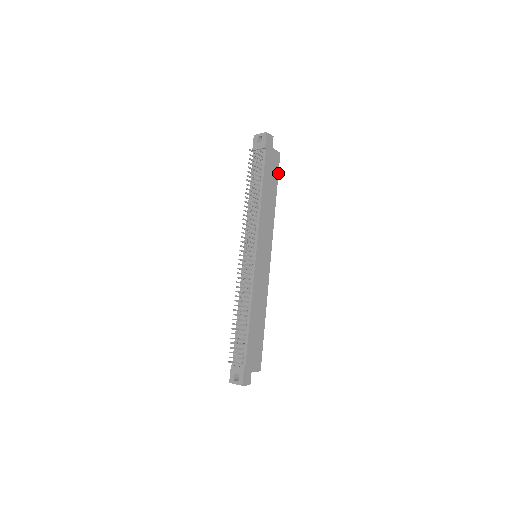
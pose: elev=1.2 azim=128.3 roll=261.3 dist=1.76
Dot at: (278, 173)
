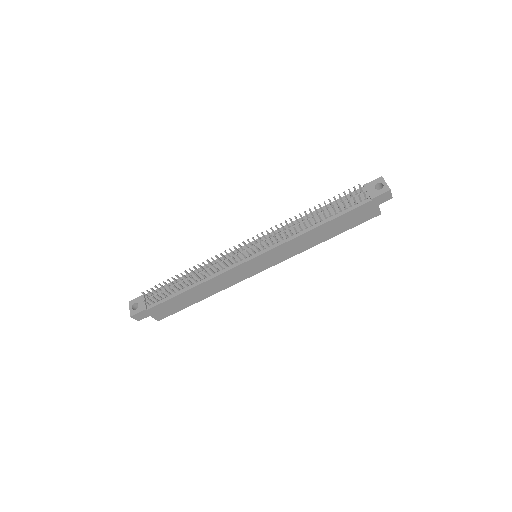
Dot at: (357, 225)
